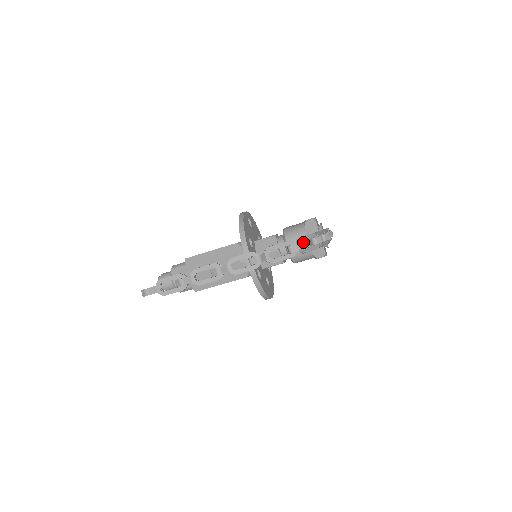
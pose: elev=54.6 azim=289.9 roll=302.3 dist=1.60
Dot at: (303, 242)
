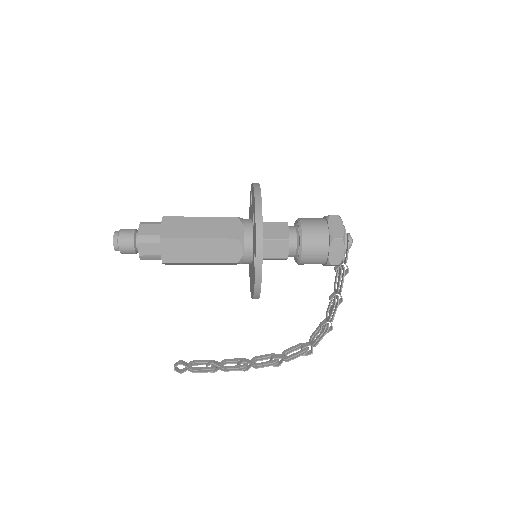
Dot at: occluded
